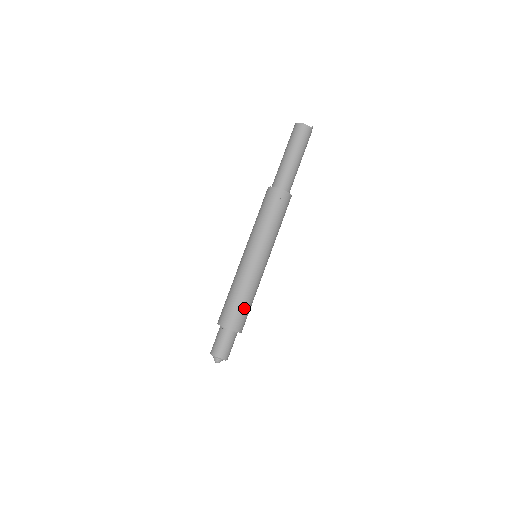
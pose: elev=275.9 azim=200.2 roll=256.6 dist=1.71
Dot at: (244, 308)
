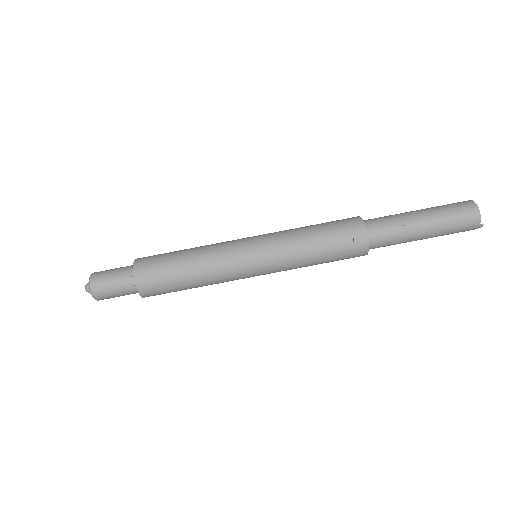
Dot at: (175, 281)
